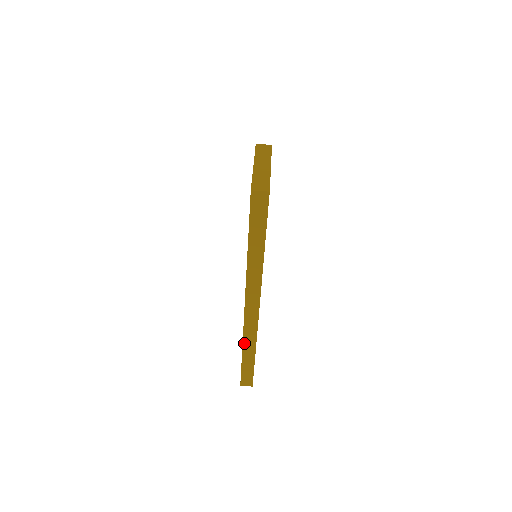
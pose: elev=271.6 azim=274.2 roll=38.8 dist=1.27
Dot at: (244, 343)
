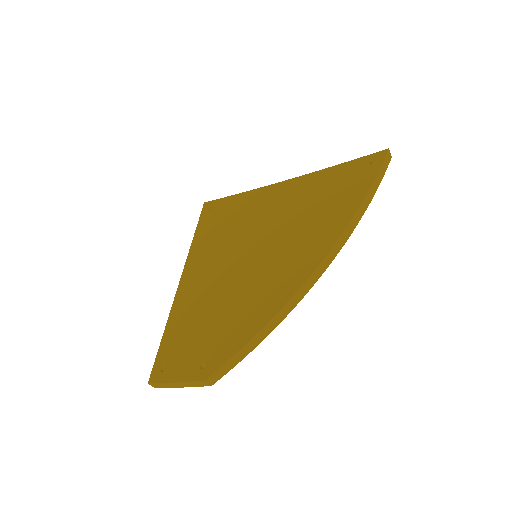
Dot at: (191, 248)
